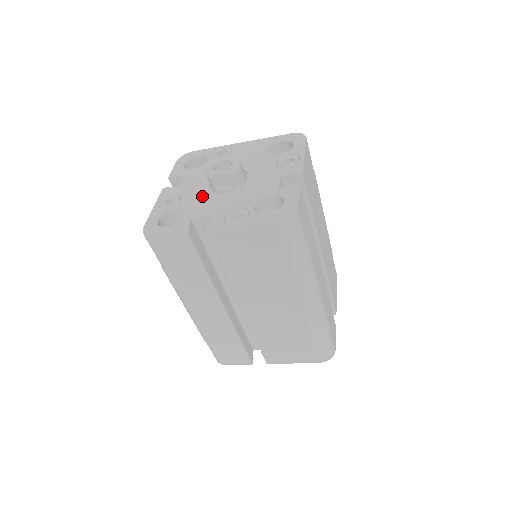
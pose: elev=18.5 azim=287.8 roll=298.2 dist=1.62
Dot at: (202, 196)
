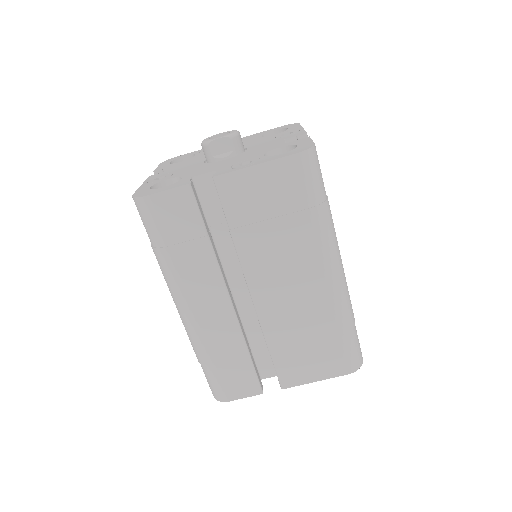
Dot at: (198, 167)
